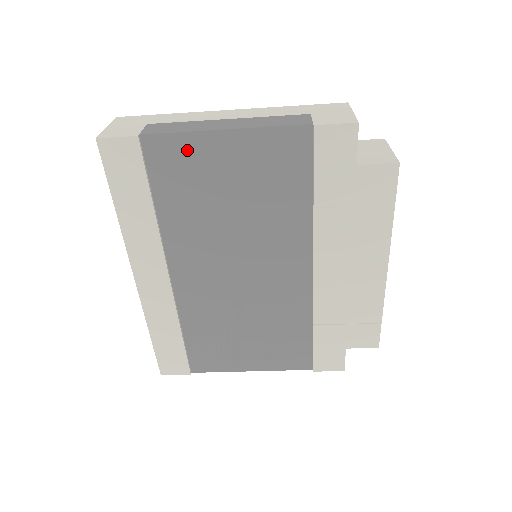
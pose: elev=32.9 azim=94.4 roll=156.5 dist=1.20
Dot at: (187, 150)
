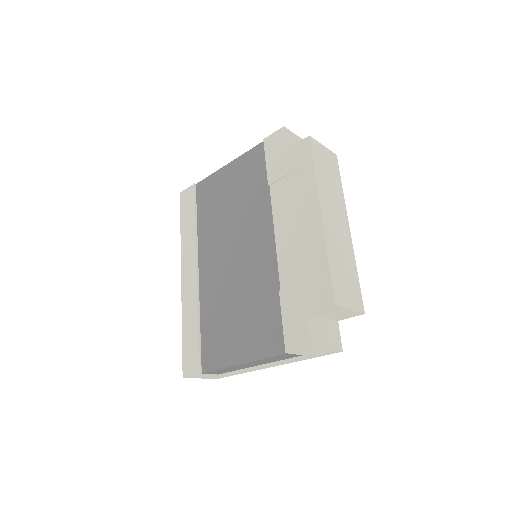
Dot at: (213, 183)
